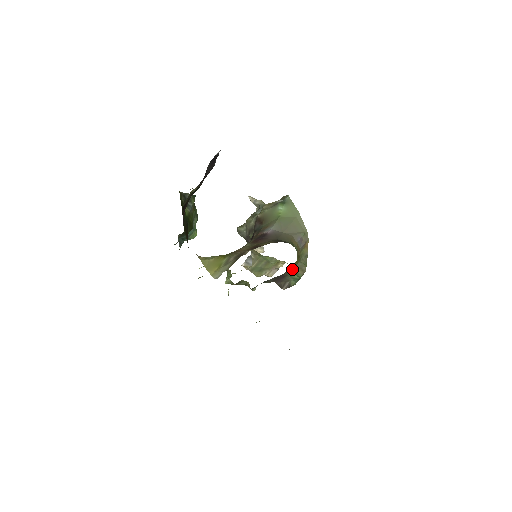
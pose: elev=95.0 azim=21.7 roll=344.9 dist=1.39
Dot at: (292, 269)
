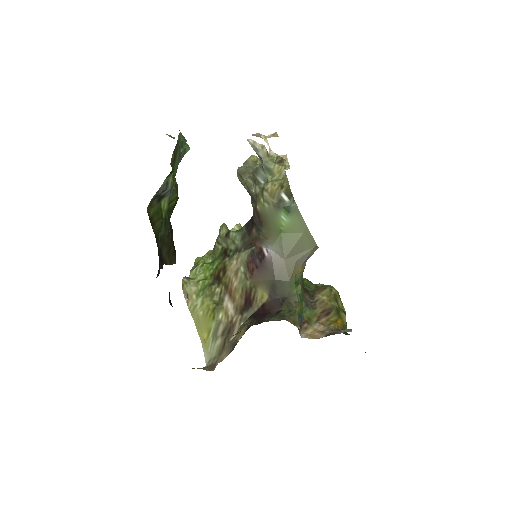
Dot at: occluded
